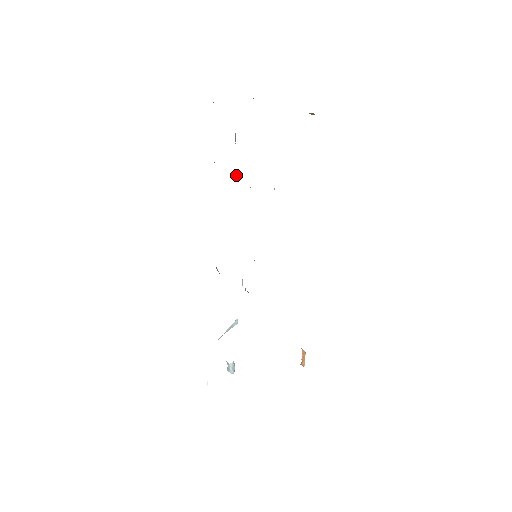
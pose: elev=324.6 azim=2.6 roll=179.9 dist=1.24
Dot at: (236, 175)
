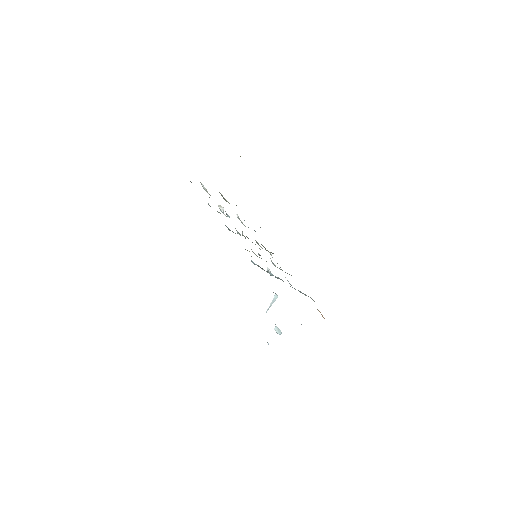
Dot at: (220, 209)
